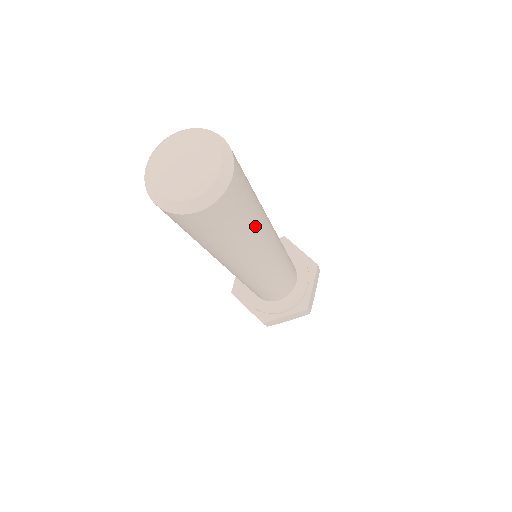
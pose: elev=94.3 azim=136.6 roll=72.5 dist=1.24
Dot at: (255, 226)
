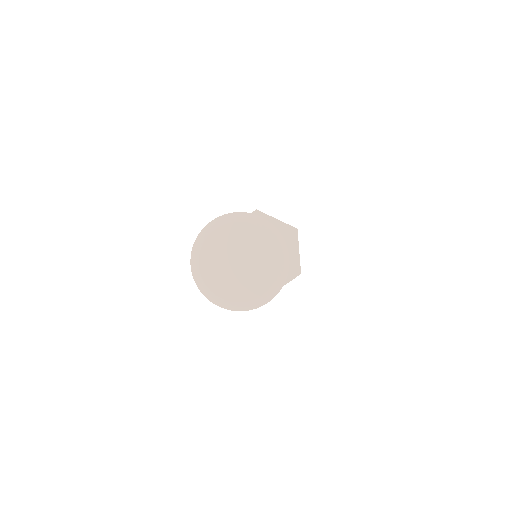
Dot at: occluded
